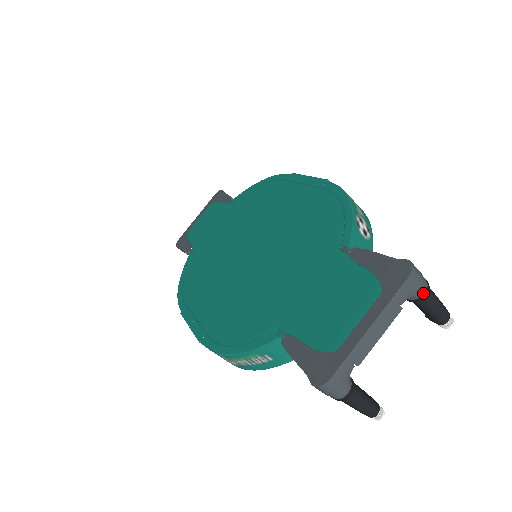
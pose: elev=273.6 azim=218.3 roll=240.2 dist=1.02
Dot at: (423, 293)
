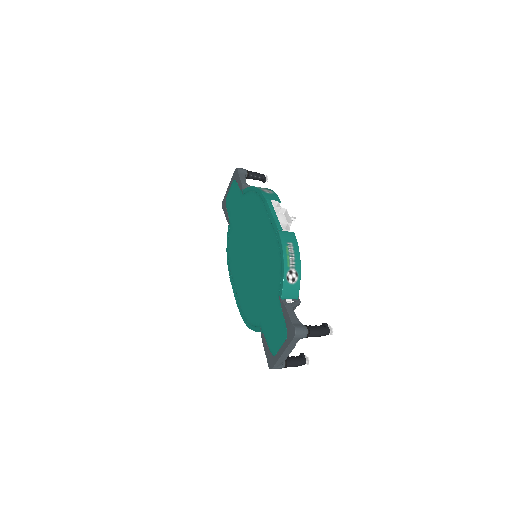
Dot at: (305, 337)
